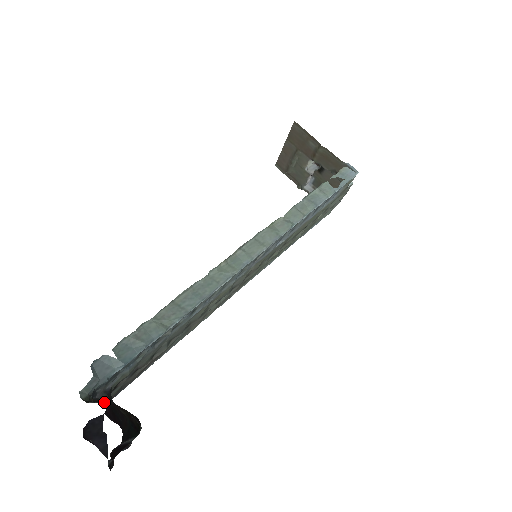
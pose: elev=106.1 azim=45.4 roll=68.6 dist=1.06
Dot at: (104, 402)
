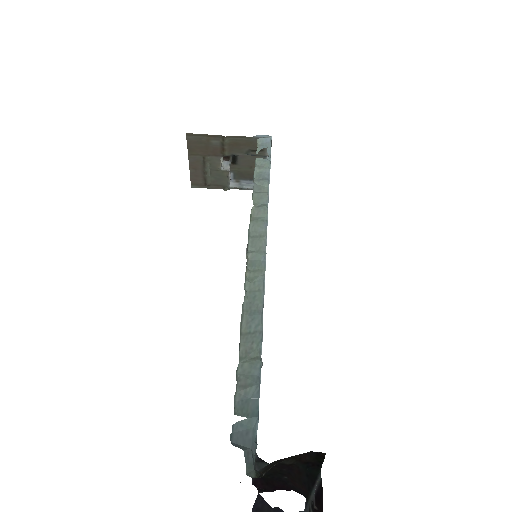
Dot at: (273, 465)
